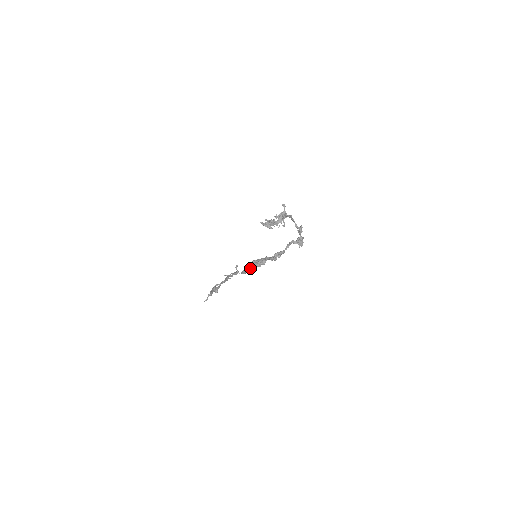
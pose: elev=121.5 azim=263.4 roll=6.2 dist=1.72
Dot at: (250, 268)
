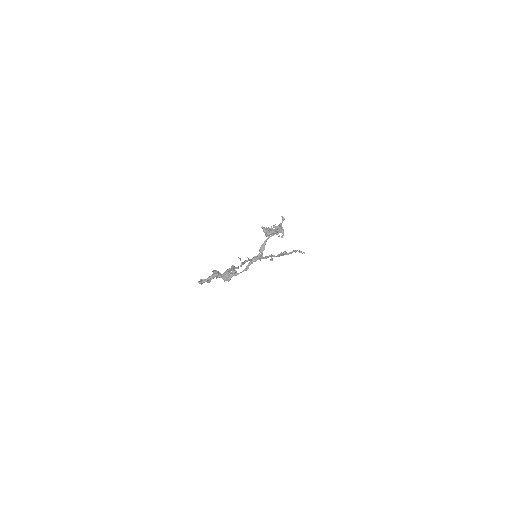
Dot at: occluded
